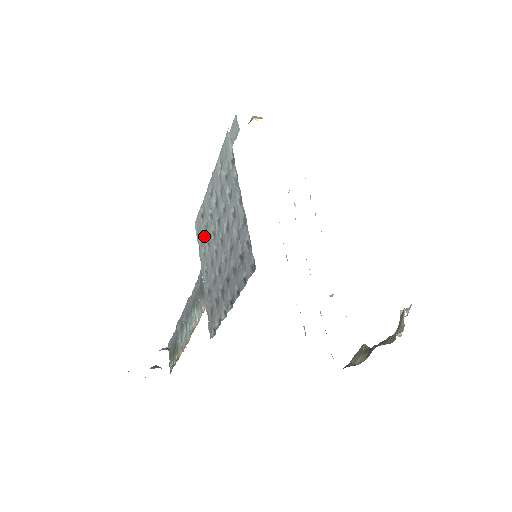
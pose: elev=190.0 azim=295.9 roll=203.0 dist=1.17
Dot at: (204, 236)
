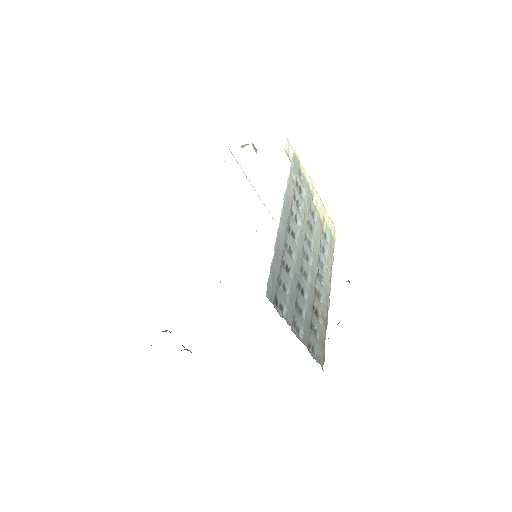
Dot at: occluded
